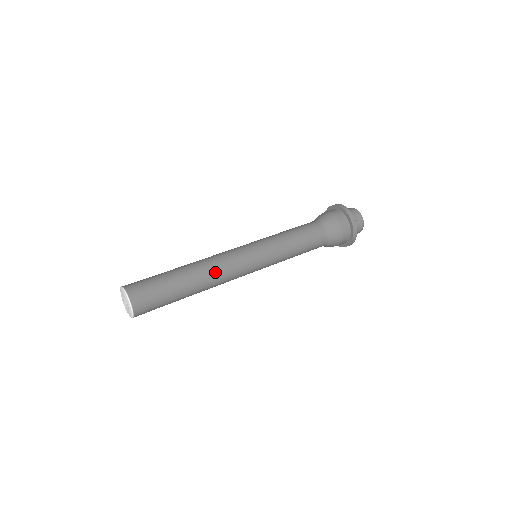
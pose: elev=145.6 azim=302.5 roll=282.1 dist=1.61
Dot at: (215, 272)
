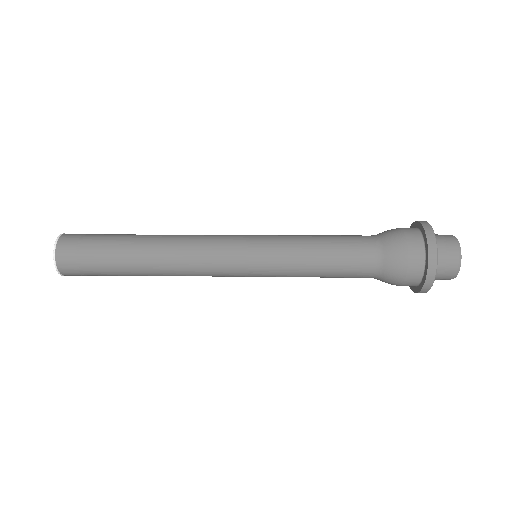
Dot at: (178, 239)
